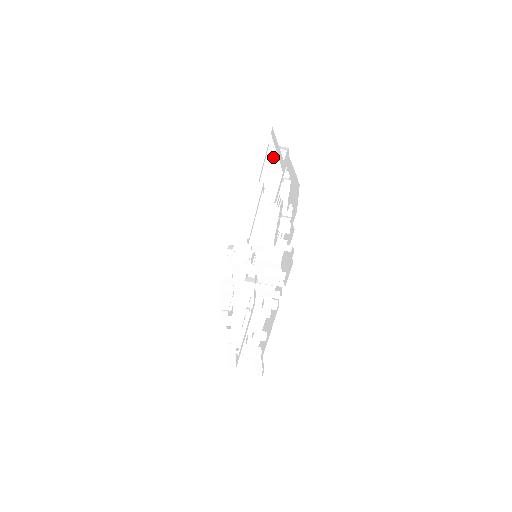
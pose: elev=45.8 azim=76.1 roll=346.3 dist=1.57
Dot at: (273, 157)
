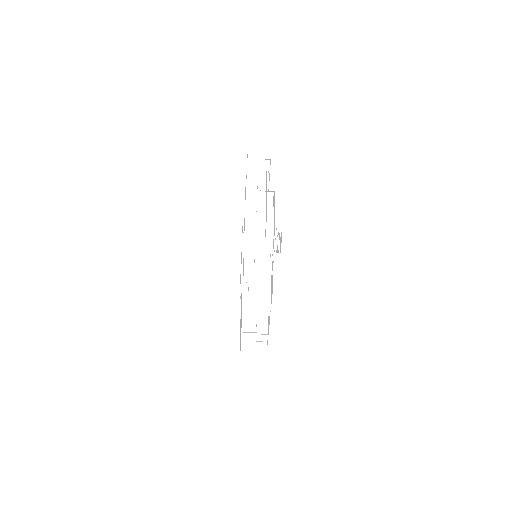
Dot at: (247, 192)
